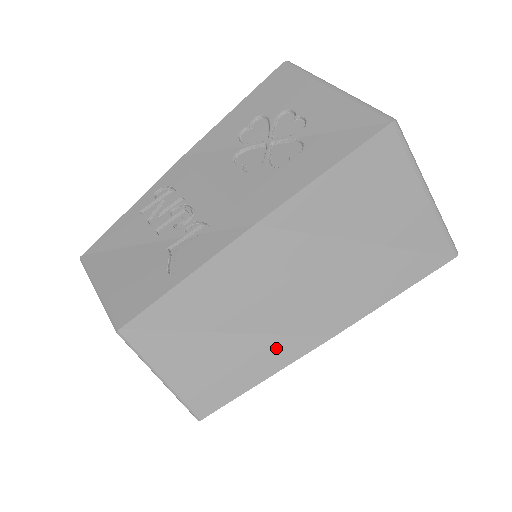
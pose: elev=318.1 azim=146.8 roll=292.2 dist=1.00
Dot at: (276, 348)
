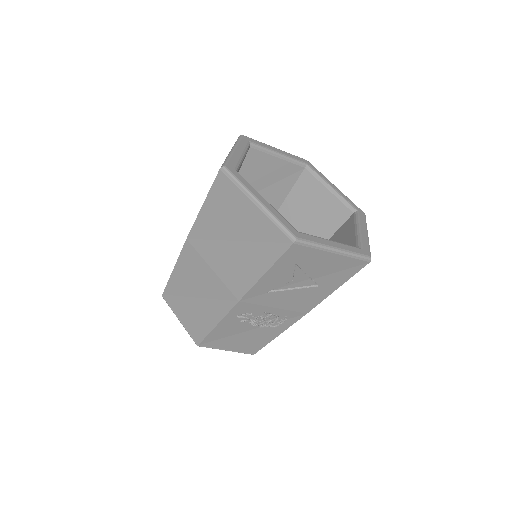
Dot at: (215, 307)
